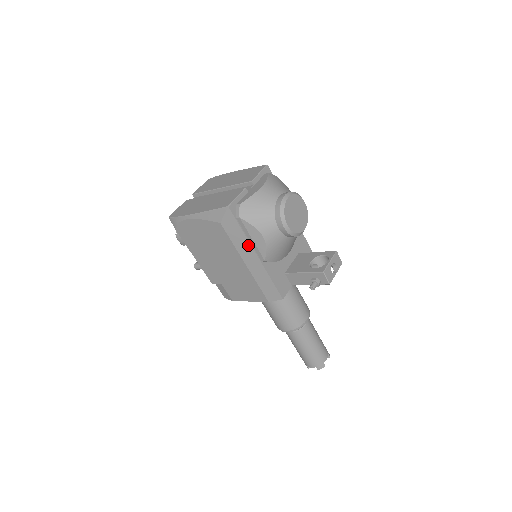
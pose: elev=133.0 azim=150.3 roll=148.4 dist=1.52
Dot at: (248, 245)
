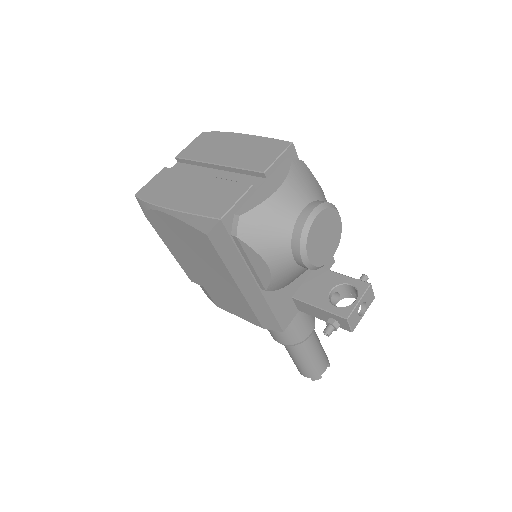
Dot at: (245, 269)
